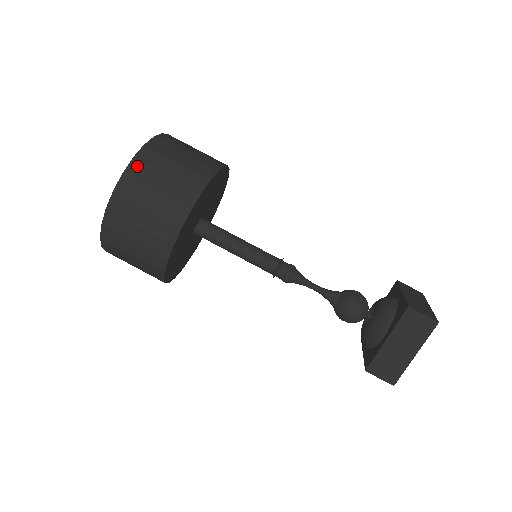
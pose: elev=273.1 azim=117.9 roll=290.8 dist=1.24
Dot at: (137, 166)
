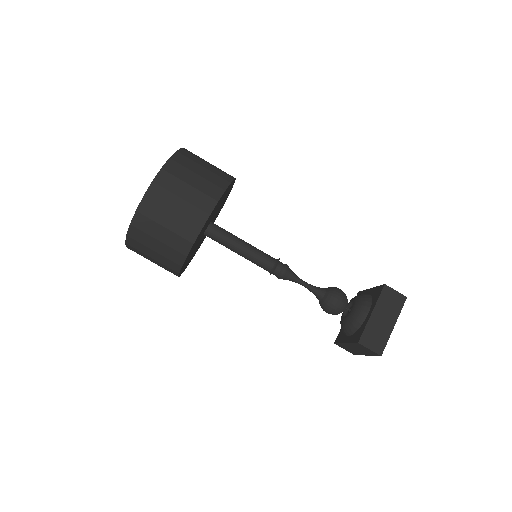
Dot at: (180, 156)
